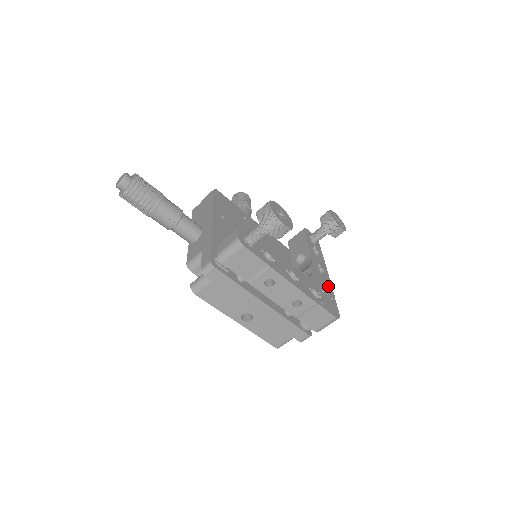
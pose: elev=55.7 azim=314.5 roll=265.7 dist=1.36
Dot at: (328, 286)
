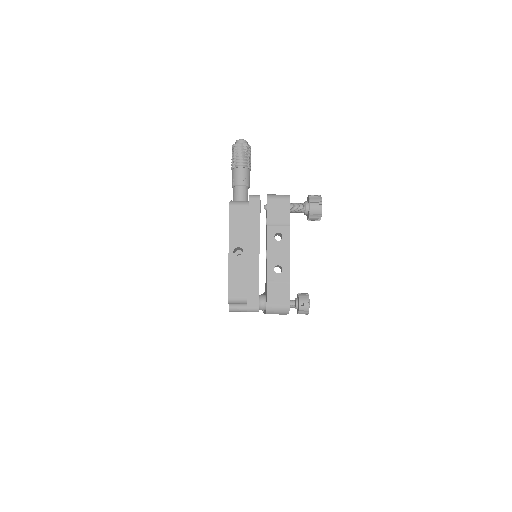
Dot at: occluded
